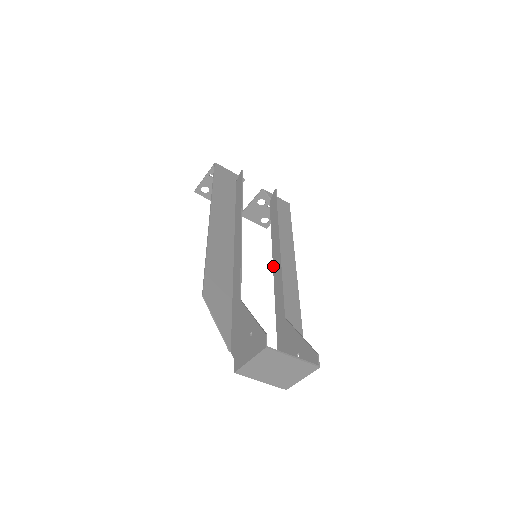
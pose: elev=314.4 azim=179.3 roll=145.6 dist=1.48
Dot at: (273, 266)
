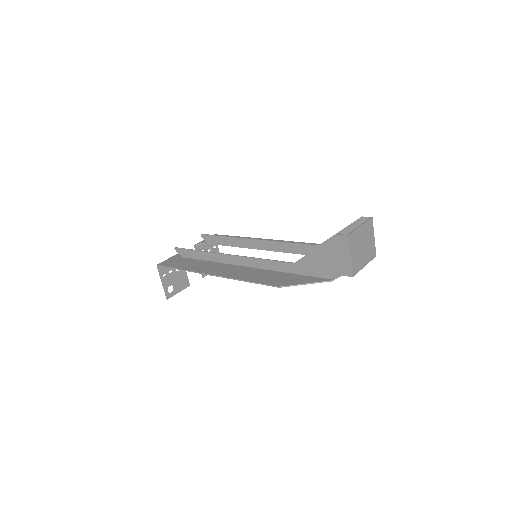
Dot at: (268, 250)
